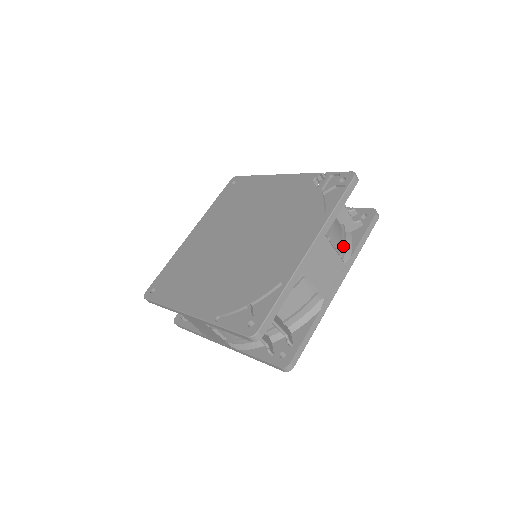
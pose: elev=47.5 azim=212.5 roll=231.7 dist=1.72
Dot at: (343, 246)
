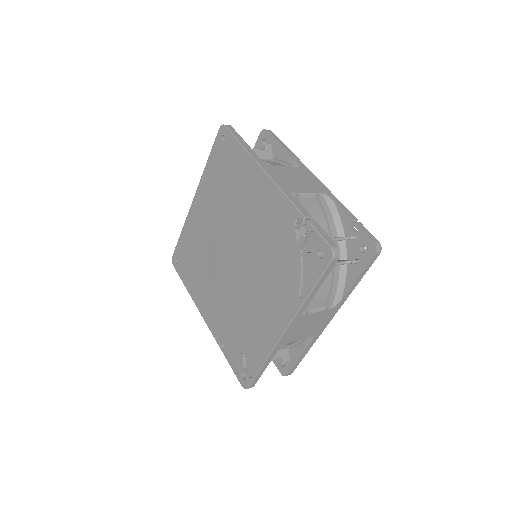
Dot at: (330, 298)
